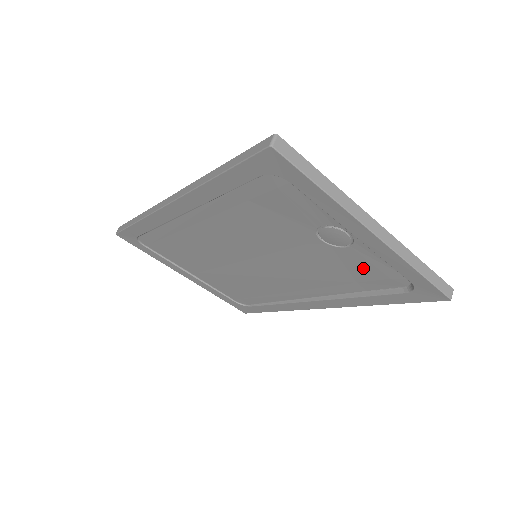
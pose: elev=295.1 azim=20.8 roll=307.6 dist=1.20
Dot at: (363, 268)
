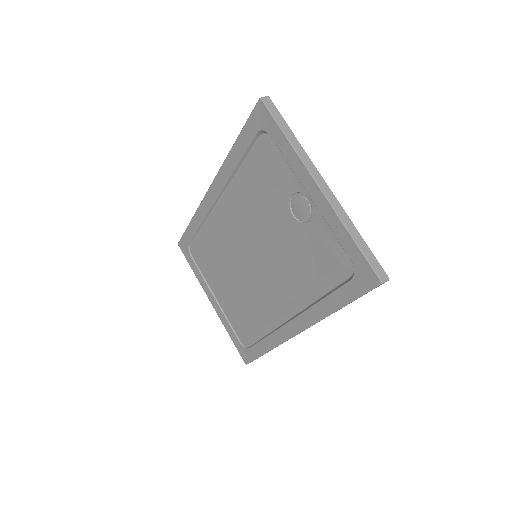
Dot at: (321, 252)
